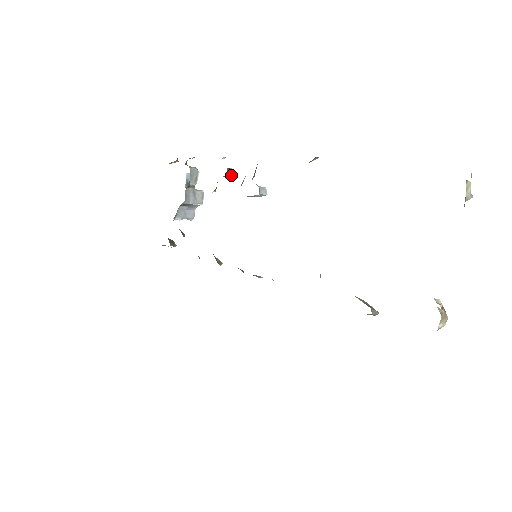
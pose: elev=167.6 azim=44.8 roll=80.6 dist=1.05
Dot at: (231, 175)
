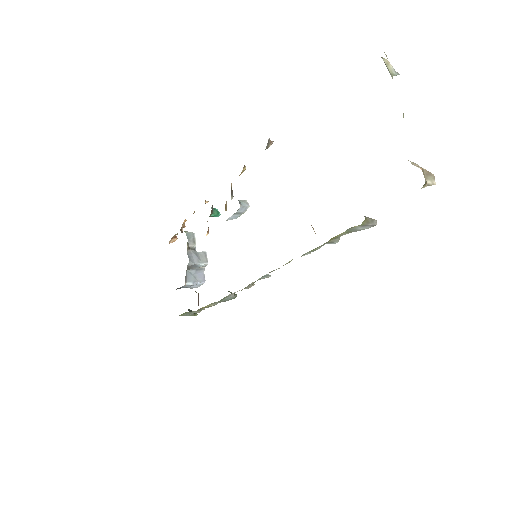
Dot at: (217, 213)
